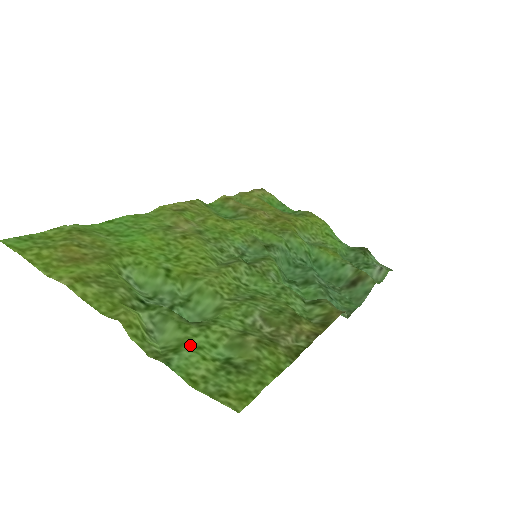
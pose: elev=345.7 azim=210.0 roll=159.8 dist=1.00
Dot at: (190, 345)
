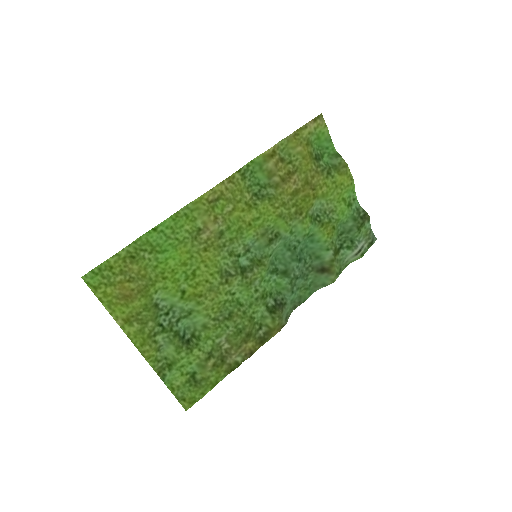
Dot at: (178, 366)
